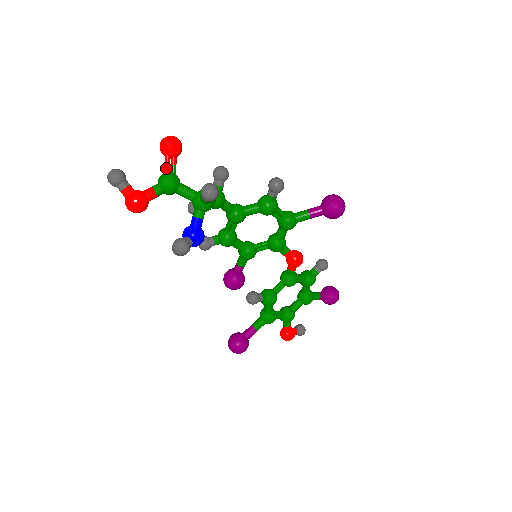
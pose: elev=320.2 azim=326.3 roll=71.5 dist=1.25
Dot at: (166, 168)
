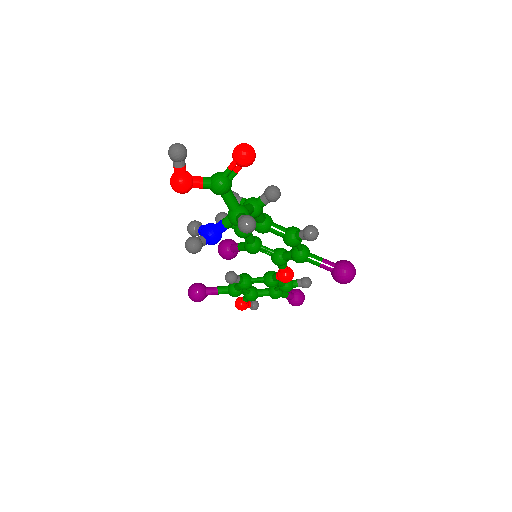
Dot at: (227, 172)
